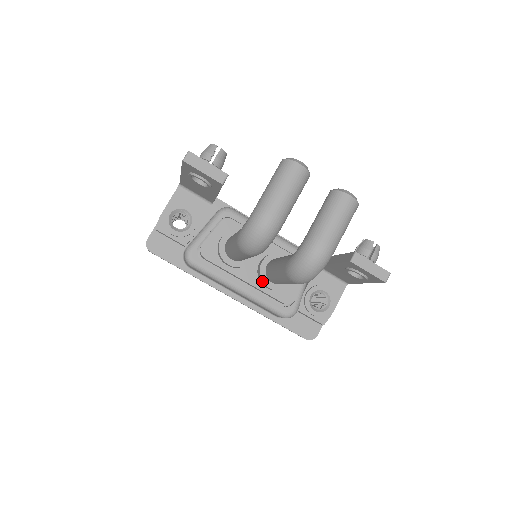
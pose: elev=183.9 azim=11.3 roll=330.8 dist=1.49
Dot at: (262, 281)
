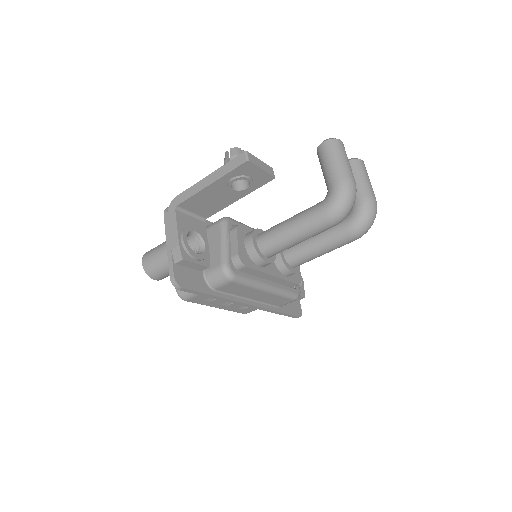
Dot at: (288, 268)
